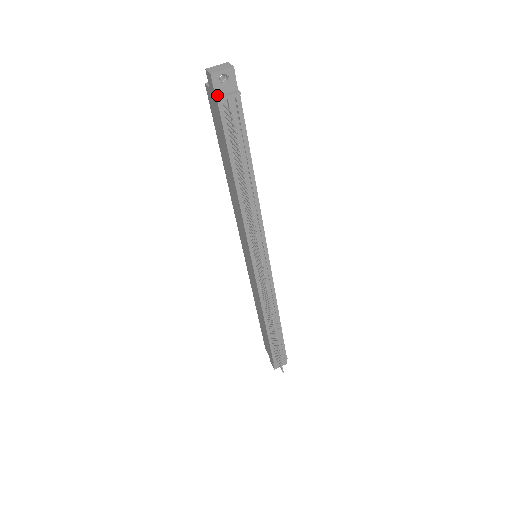
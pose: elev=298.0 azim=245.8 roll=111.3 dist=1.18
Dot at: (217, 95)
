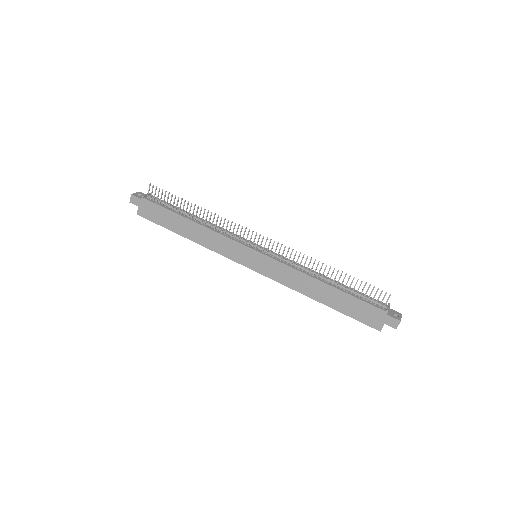
Dot at: (142, 199)
